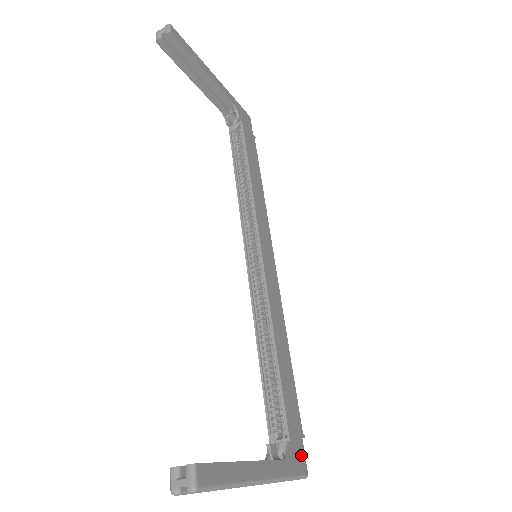
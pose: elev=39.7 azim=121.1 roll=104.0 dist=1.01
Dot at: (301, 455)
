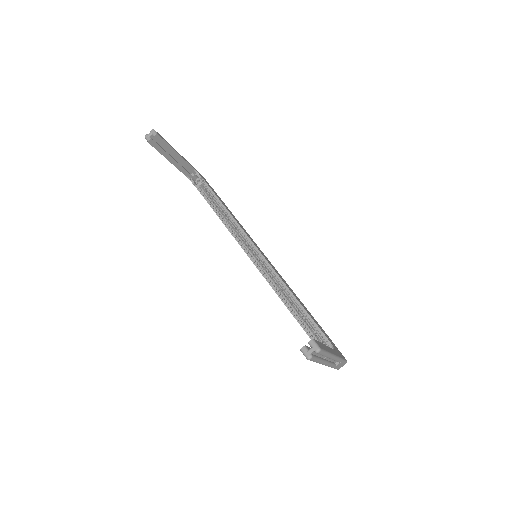
Dot at: (339, 351)
